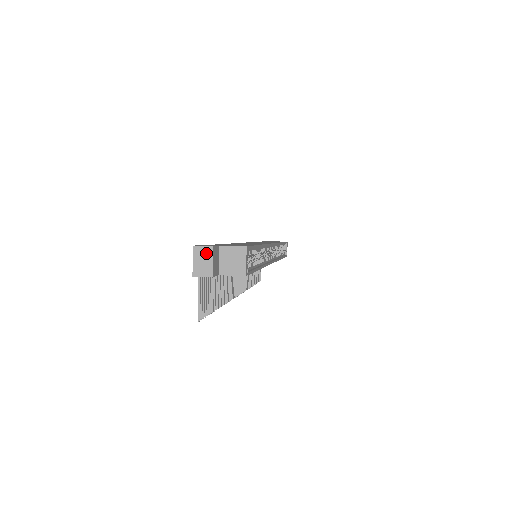
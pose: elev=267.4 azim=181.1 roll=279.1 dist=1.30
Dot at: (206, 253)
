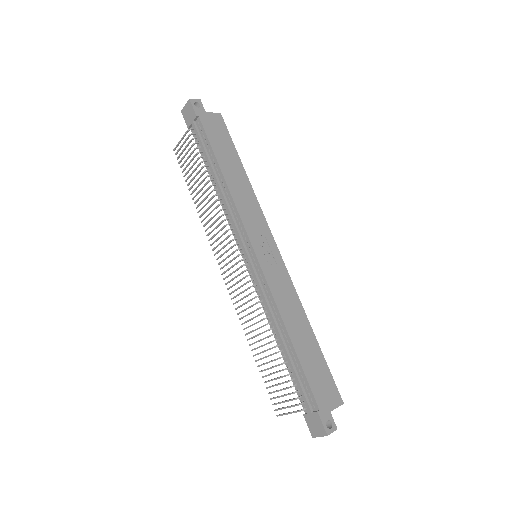
Dot at: (331, 432)
